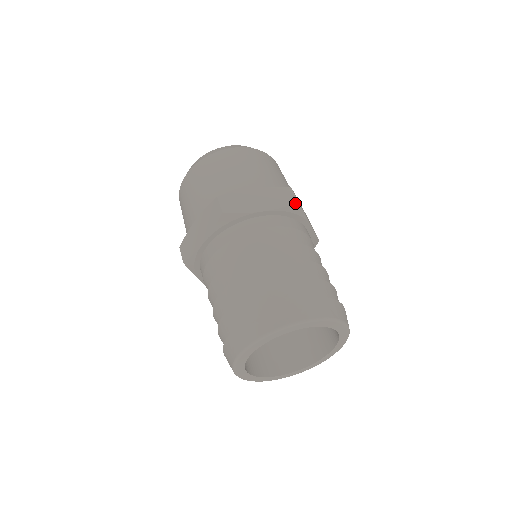
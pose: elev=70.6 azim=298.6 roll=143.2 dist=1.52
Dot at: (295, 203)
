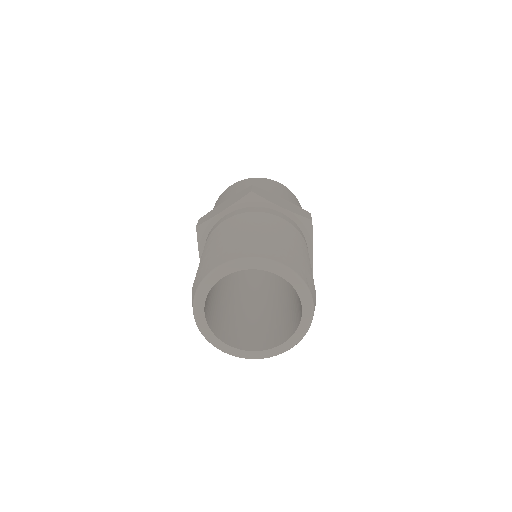
Dot at: (309, 219)
